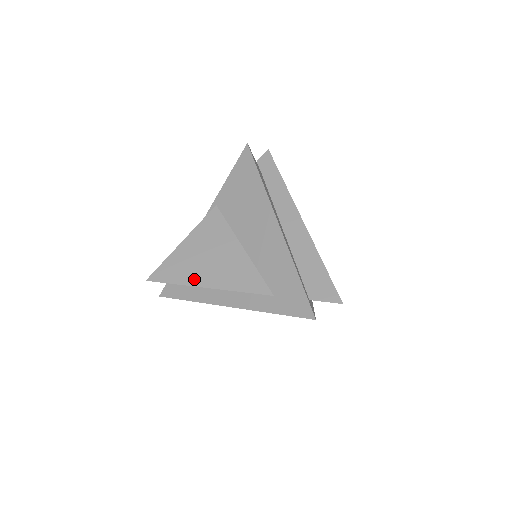
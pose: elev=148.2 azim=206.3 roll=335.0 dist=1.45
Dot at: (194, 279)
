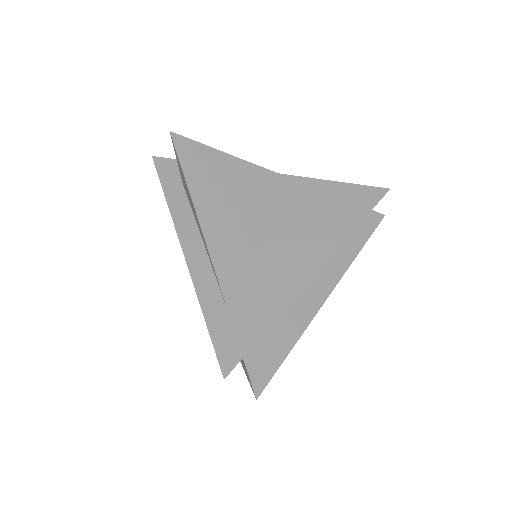
Dot at: (200, 194)
